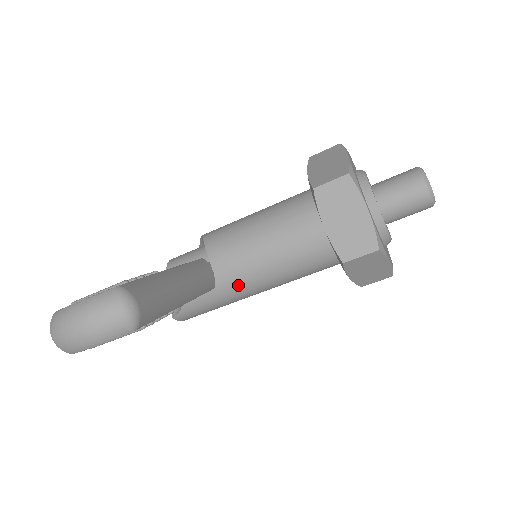
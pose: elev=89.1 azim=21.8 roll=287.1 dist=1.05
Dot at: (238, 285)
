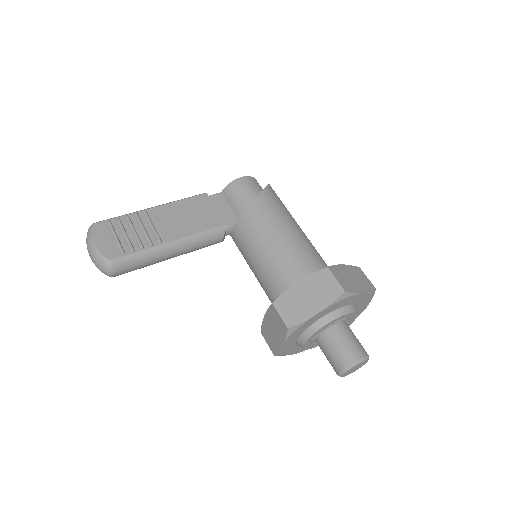
Dot at: occluded
